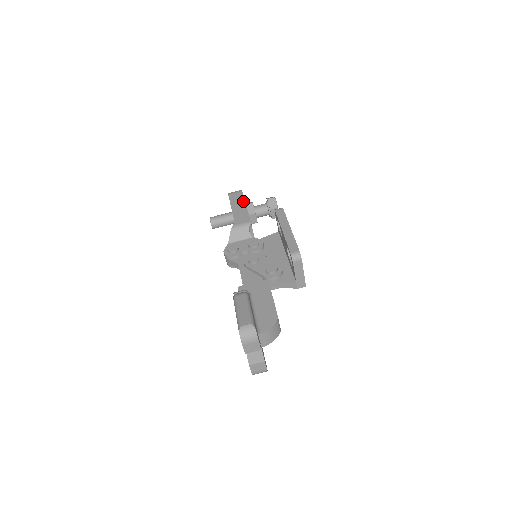
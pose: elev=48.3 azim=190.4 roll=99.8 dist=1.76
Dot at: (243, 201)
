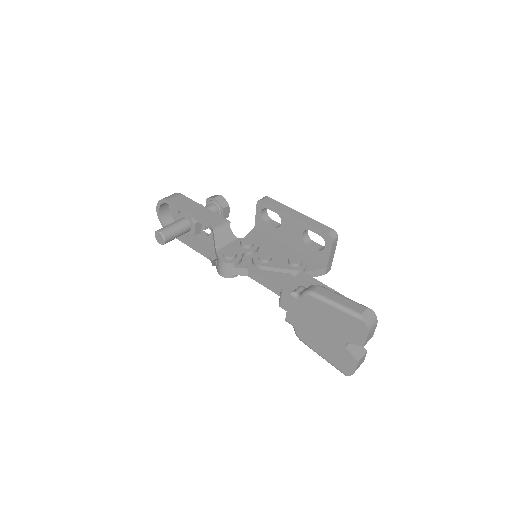
Dot at: (195, 203)
